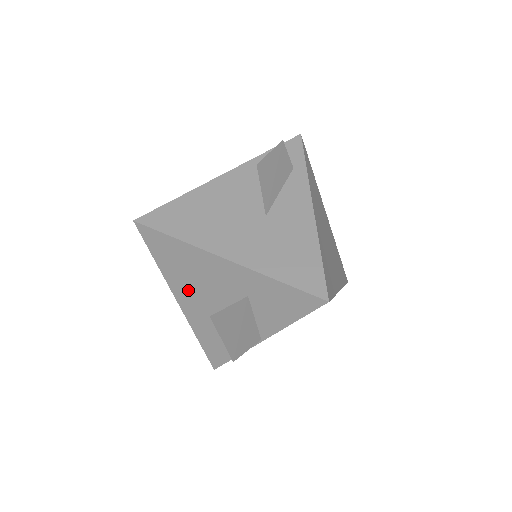
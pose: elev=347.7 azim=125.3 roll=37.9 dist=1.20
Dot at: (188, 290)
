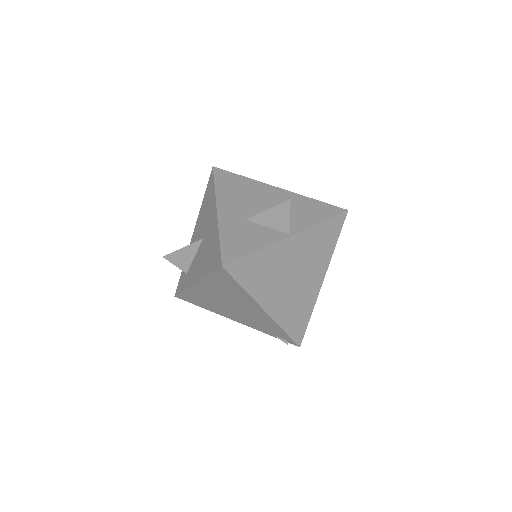
Dot at: (234, 202)
